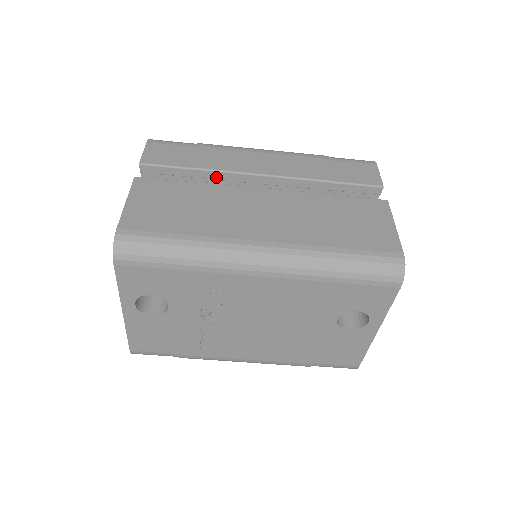
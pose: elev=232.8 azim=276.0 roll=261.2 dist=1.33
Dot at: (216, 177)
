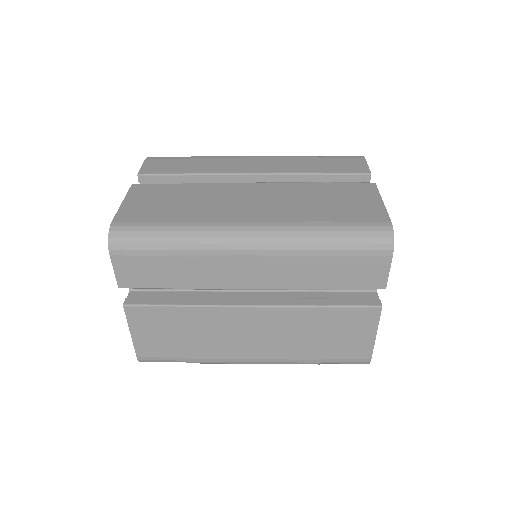
Dot at: occluded
